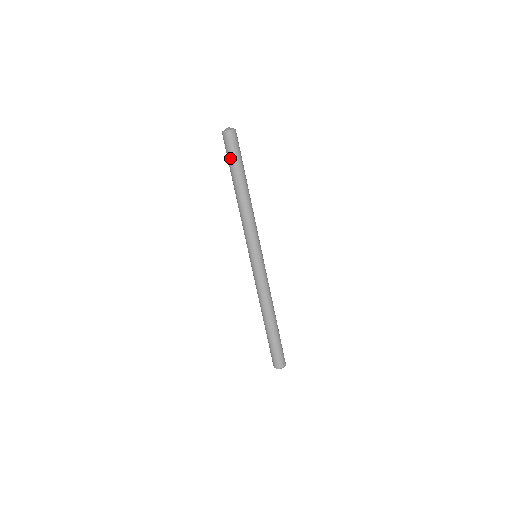
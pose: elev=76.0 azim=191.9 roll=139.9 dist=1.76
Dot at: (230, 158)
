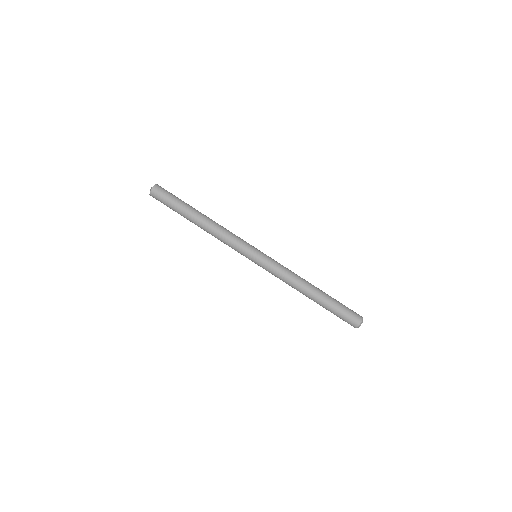
Dot at: (171, 204)
